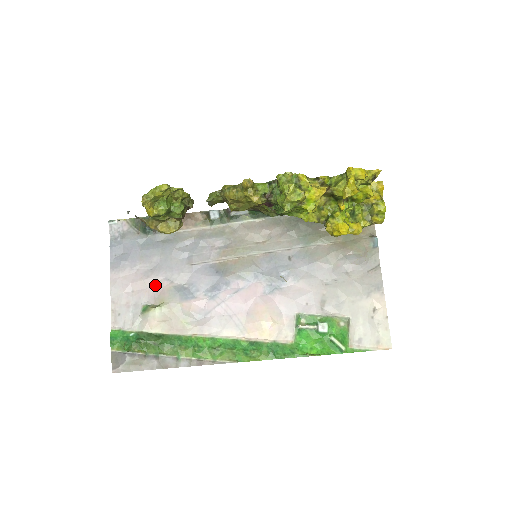
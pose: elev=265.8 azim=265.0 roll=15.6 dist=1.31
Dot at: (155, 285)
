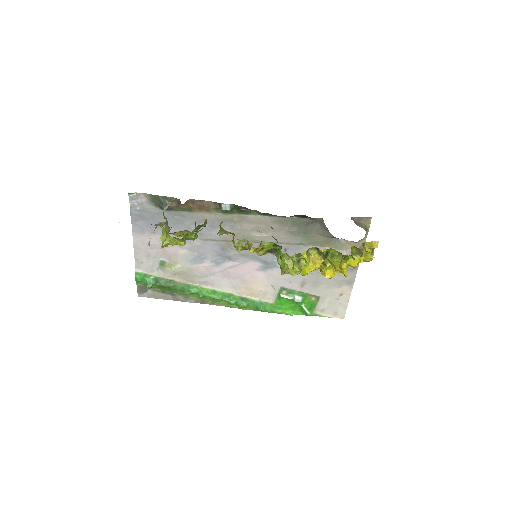
Dot at: (170, 249)
